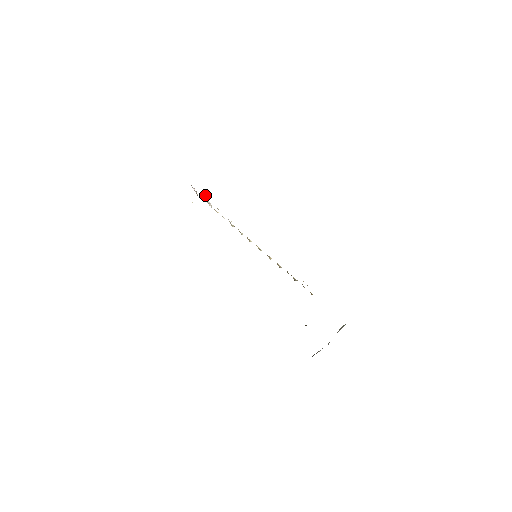
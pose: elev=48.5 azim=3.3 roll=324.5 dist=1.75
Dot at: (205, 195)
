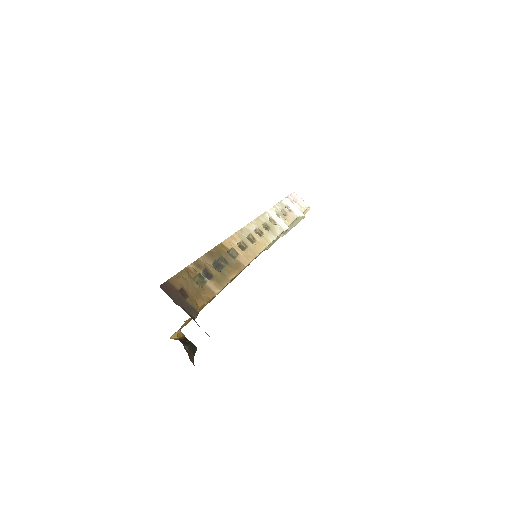
Dot at: (289, 199)
